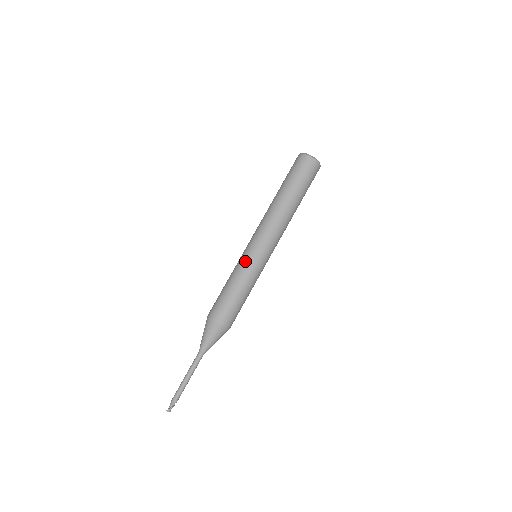
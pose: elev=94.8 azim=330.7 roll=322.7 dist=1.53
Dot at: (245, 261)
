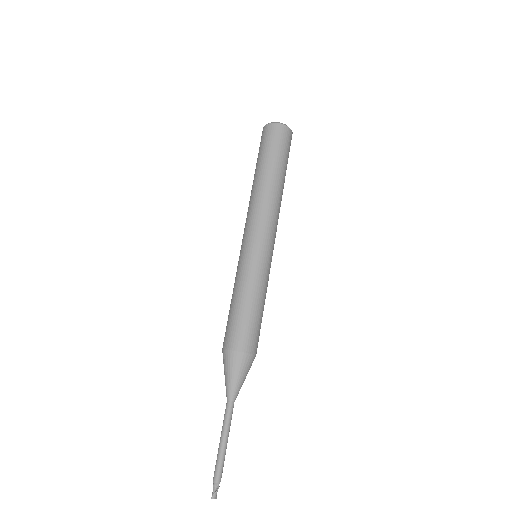
Dot at: (246, 264)
